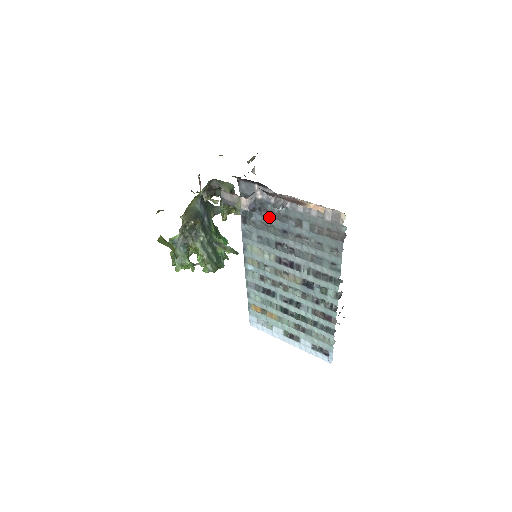
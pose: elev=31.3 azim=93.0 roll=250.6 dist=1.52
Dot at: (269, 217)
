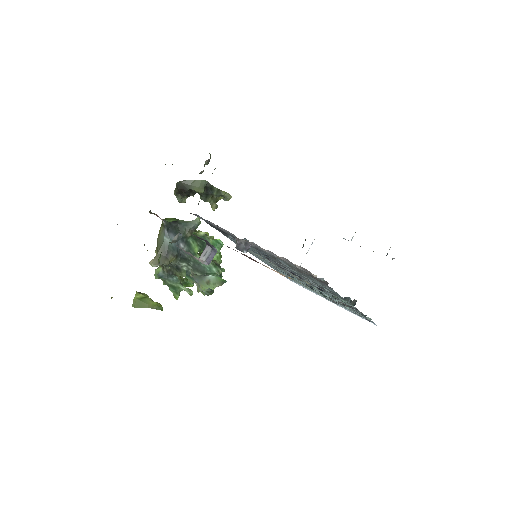
Dot at: occluded
